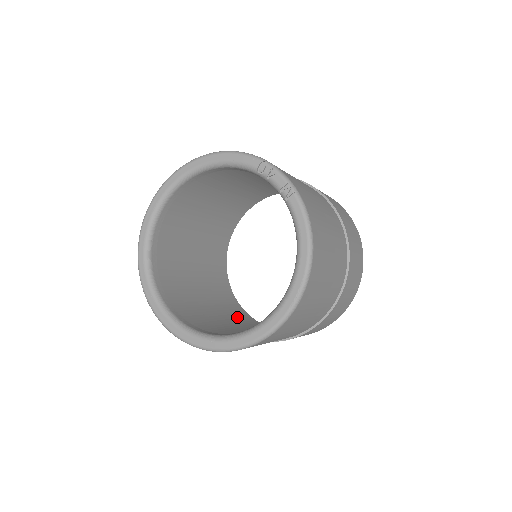
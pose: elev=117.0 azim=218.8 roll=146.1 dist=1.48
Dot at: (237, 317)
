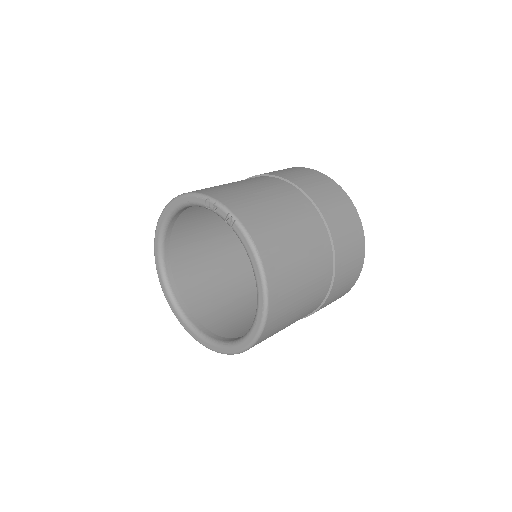
Dot at: occluded
